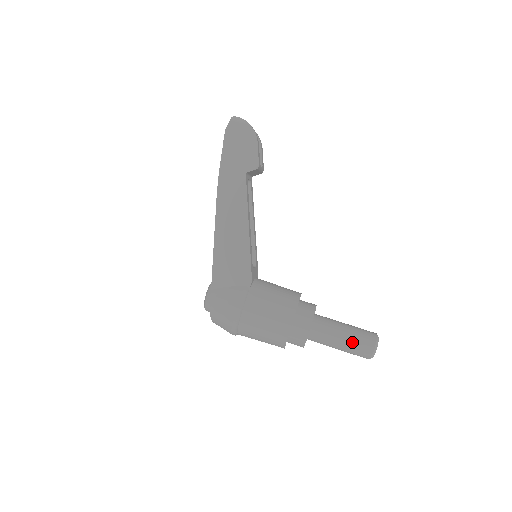
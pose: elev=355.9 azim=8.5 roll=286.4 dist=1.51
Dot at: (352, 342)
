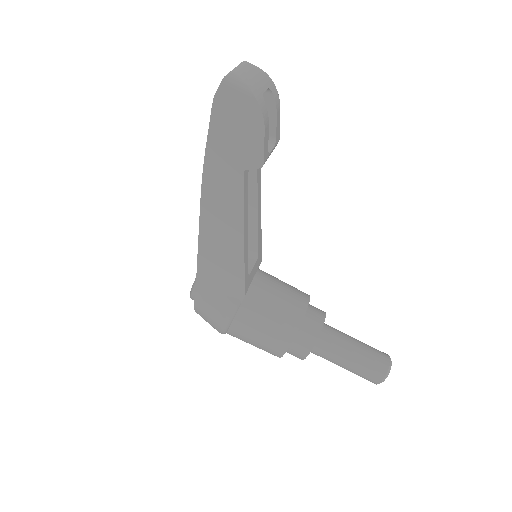
Dot at: (357, 370)
